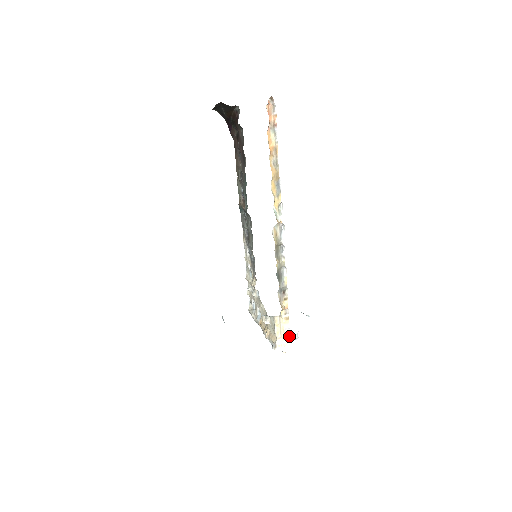
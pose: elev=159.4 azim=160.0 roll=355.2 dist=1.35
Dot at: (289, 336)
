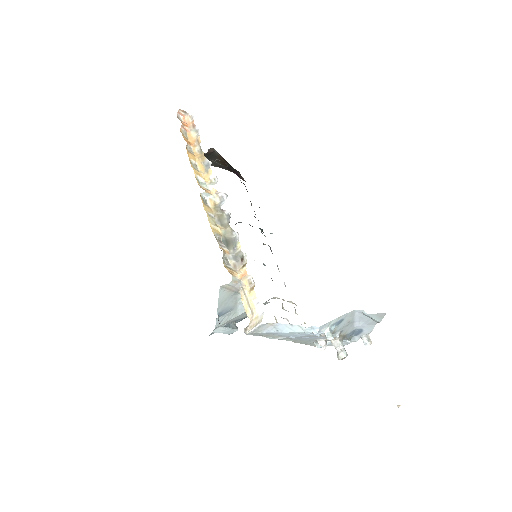
Dot at: (263, 312)
